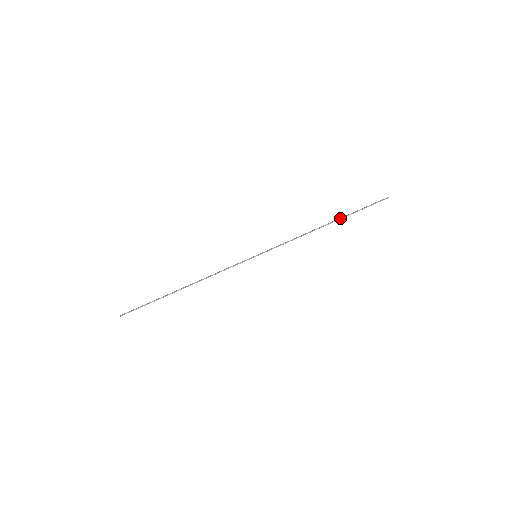
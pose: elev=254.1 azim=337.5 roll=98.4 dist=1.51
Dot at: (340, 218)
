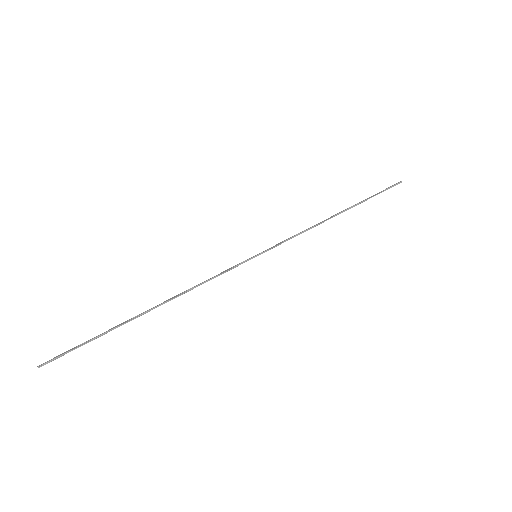
Dot at: (354, 205)
